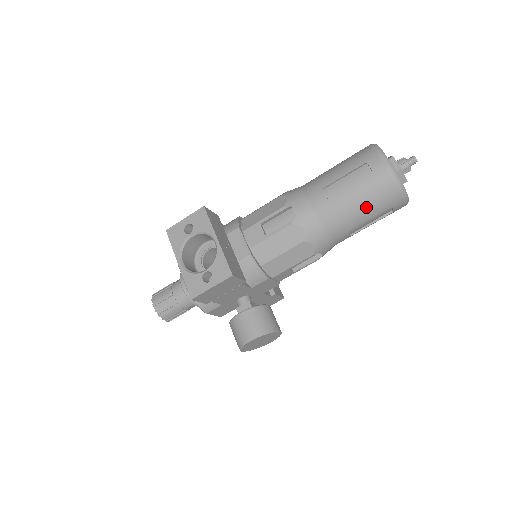
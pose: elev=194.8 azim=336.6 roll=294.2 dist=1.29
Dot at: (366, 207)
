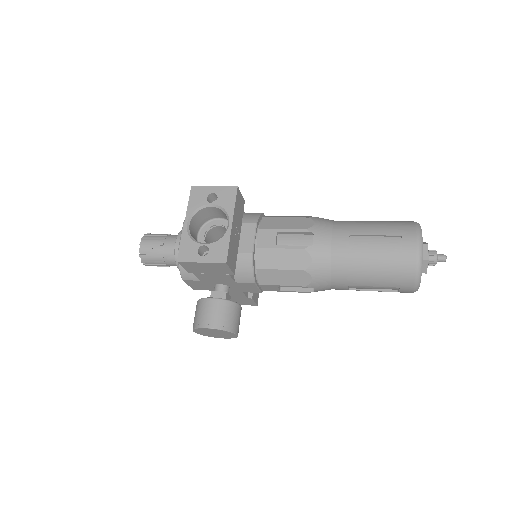
Dot at: (378, 274)
